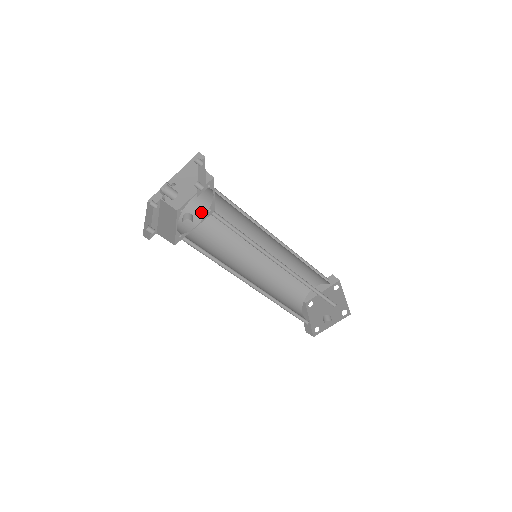
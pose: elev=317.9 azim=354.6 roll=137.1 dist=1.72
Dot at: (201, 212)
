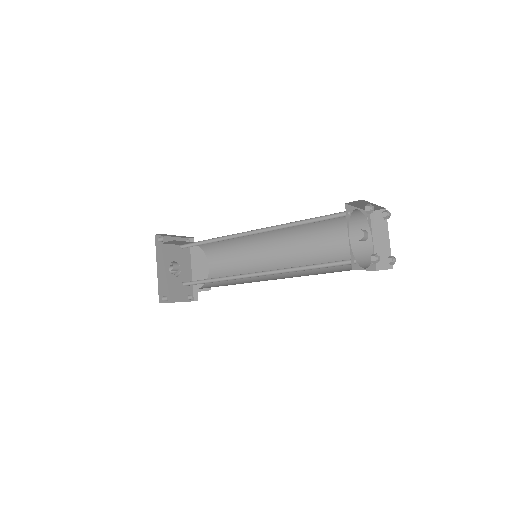
Dot at: (220, 274)
